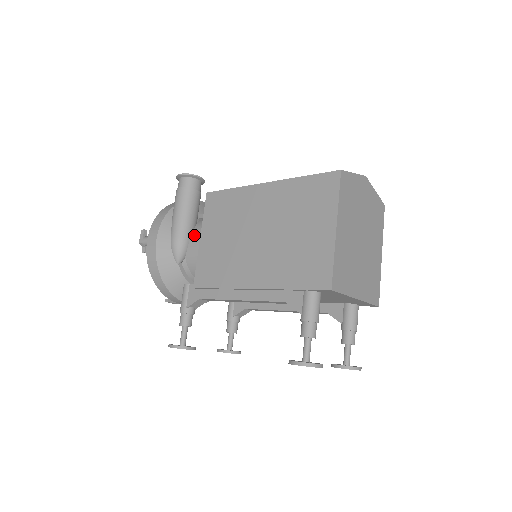
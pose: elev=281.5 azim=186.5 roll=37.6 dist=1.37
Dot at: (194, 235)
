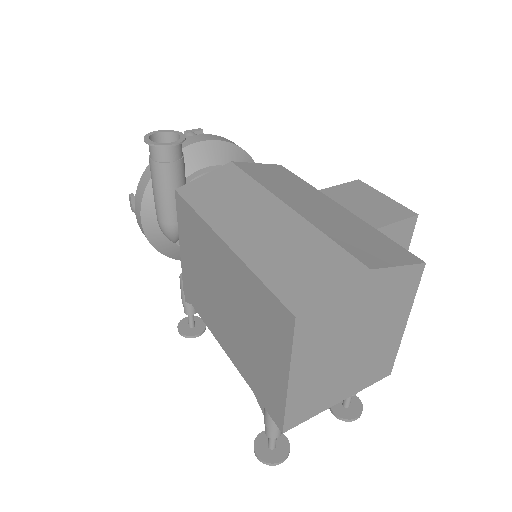
Dot at: occluded
